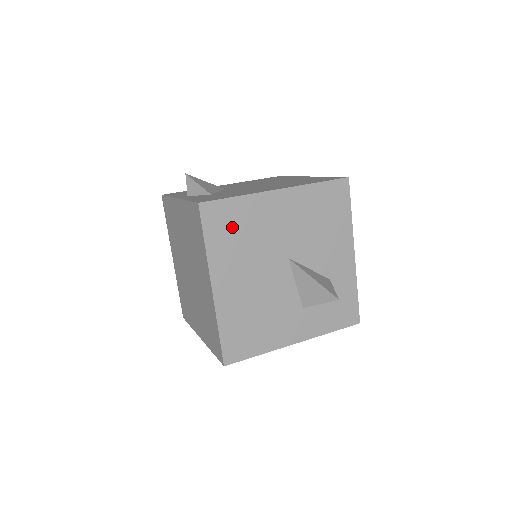
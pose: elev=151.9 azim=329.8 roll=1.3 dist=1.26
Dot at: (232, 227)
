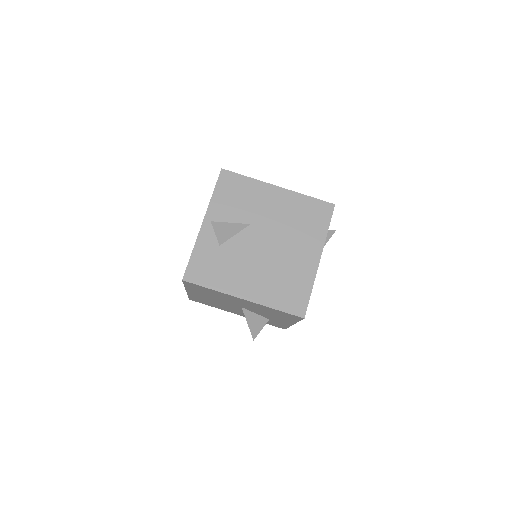
Dot at: (204, 291)
